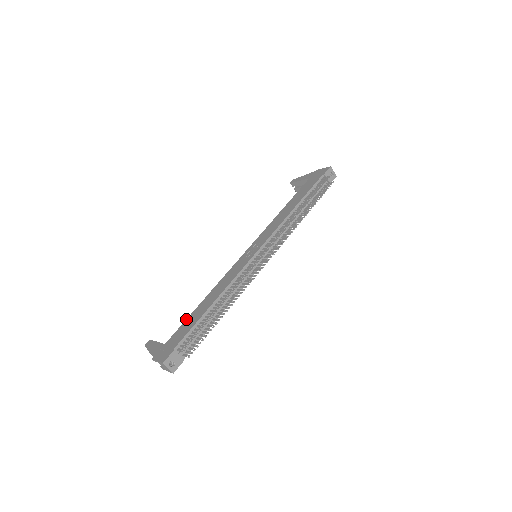
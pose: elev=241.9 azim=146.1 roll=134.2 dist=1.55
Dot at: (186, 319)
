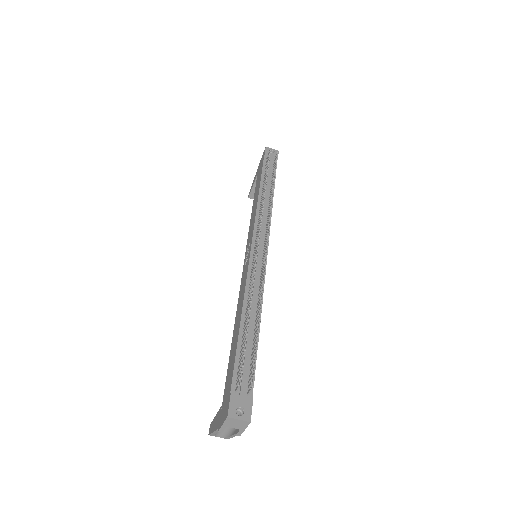
Dot at: (228, 363)
